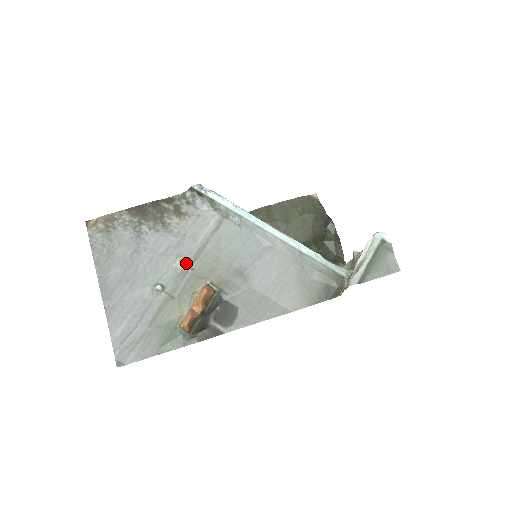
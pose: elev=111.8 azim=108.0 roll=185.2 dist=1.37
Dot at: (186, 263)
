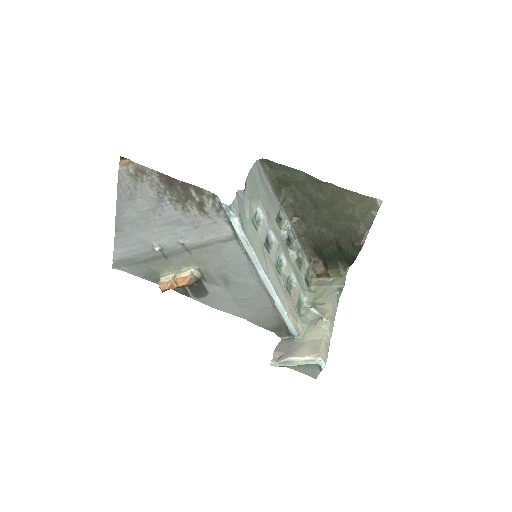
Dot at: (186, 247)
